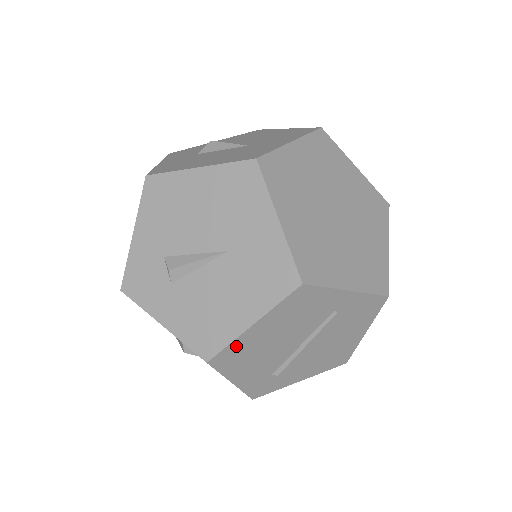
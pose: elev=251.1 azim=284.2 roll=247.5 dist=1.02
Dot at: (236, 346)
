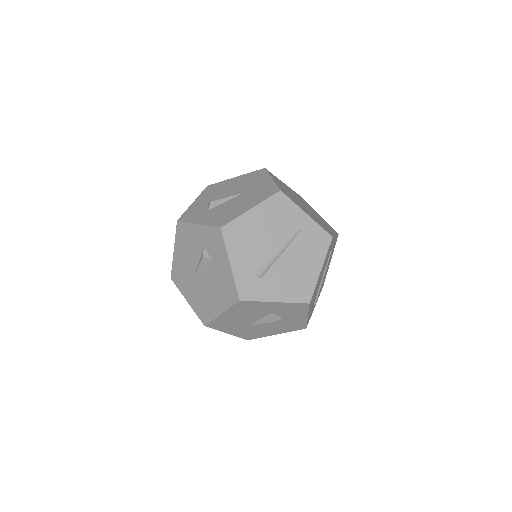
Dot at: (239, 223)
